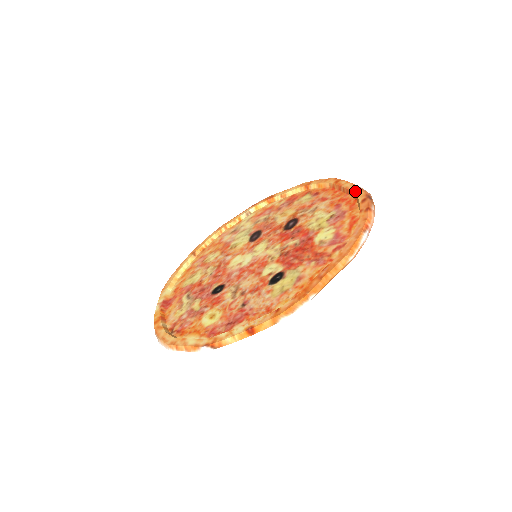
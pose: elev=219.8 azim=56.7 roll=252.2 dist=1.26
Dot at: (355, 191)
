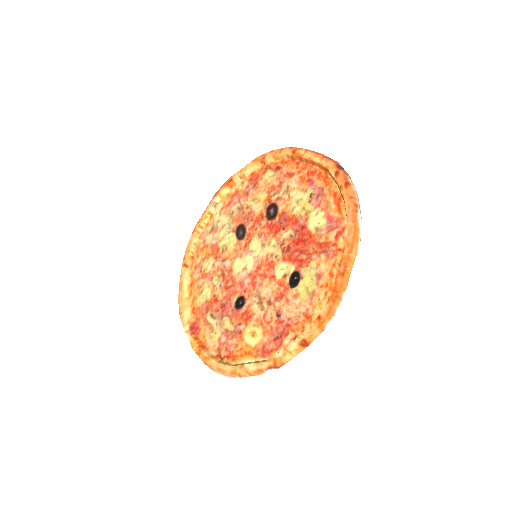
Dot at: (321, 163)
